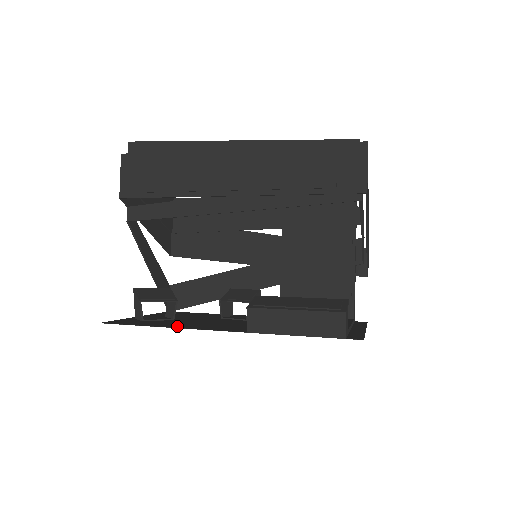
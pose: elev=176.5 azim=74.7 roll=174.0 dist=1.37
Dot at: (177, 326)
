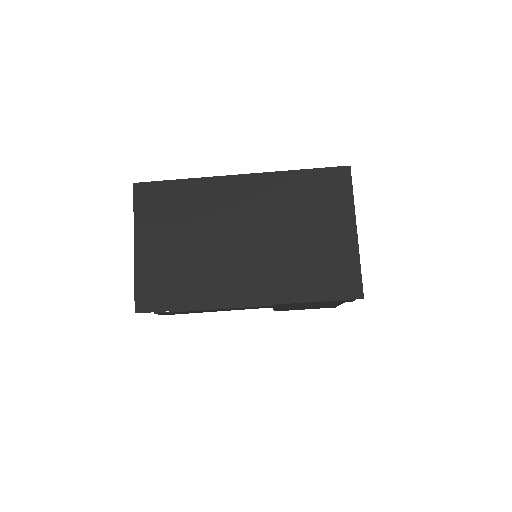
Dot at: (200, 186)
